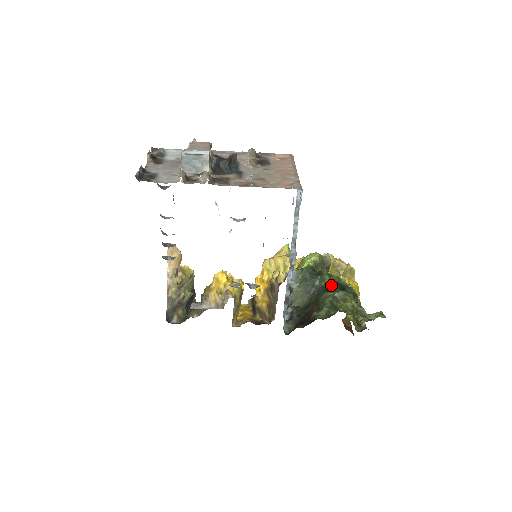
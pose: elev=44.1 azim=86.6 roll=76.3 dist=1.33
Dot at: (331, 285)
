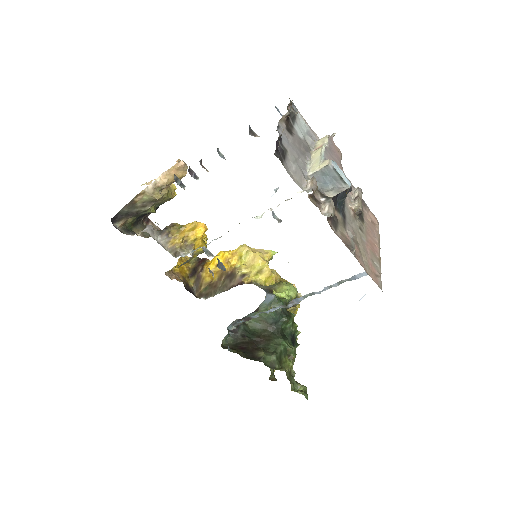
Dot at: (288, 332)
